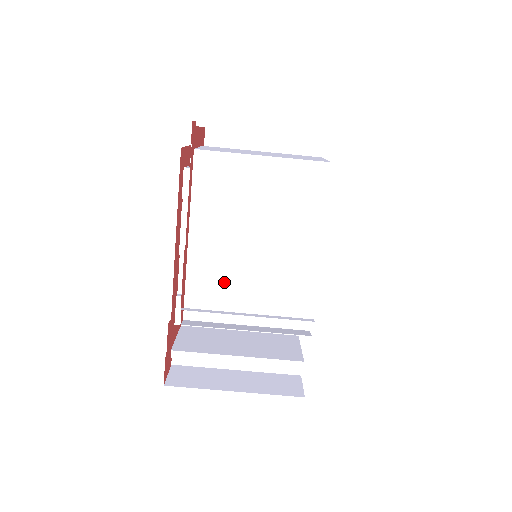
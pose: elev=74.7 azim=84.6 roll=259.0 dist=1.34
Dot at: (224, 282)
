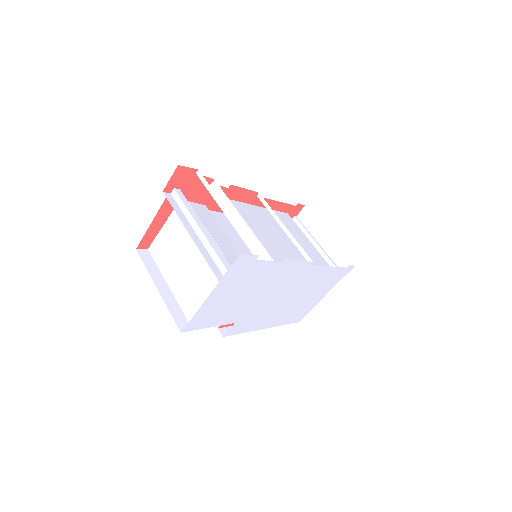
Dot at: (249, 220)
